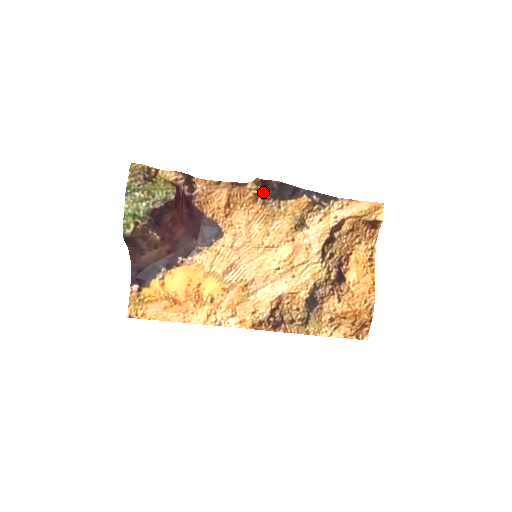
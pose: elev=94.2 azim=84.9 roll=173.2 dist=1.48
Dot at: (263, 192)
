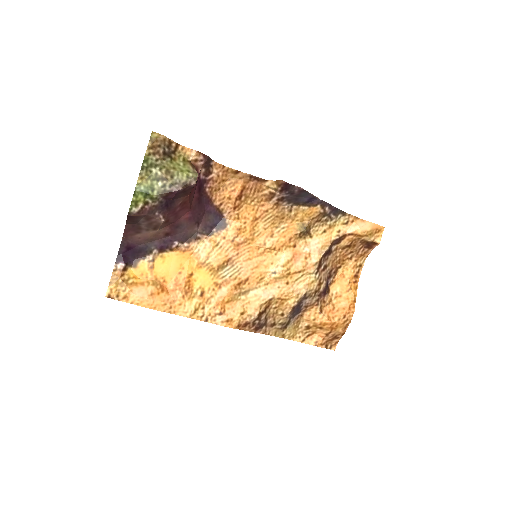
Dot at: (281, 194)
